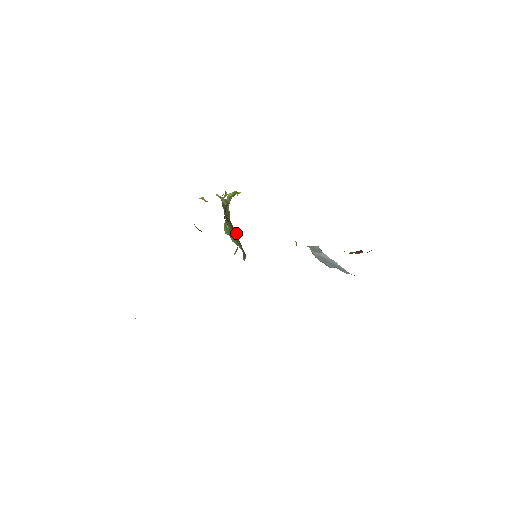
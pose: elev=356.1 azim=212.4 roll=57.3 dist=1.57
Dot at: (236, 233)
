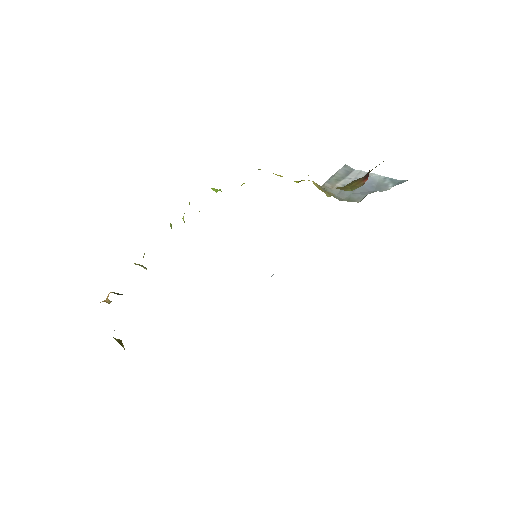
Dot at: occluded
